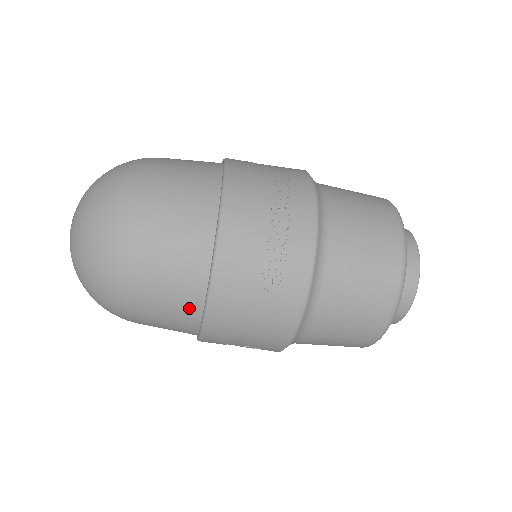
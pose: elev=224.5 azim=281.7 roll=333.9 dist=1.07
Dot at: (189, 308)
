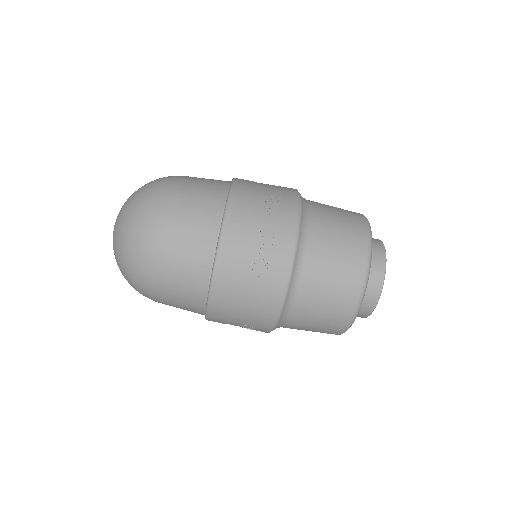
Dot at: (198, 288)
